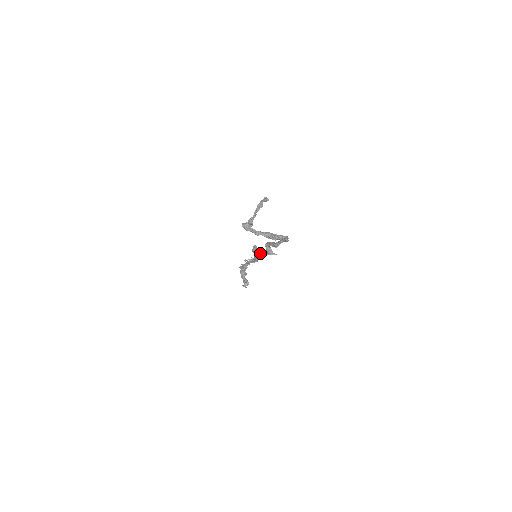
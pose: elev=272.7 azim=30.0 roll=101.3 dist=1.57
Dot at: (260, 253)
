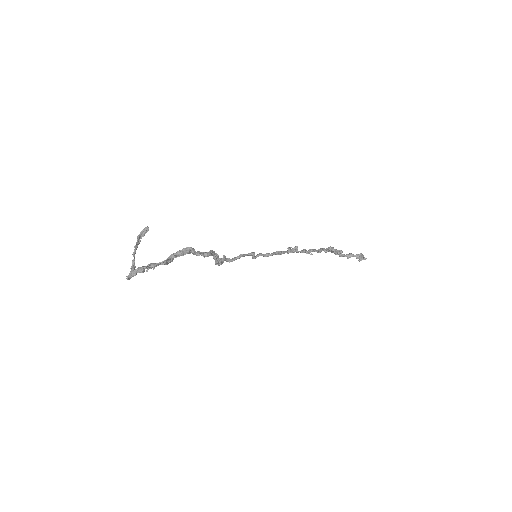
Dot at: (218, 265)
